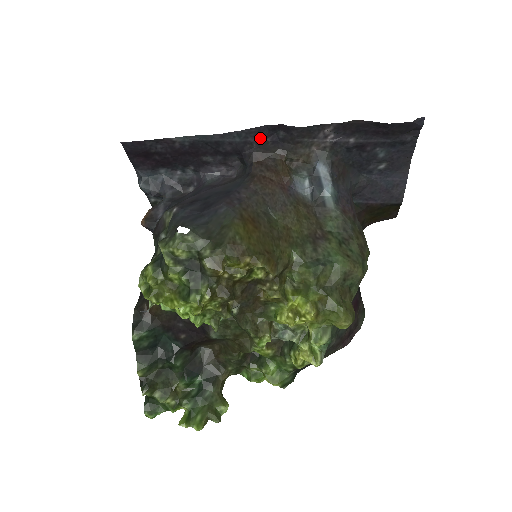
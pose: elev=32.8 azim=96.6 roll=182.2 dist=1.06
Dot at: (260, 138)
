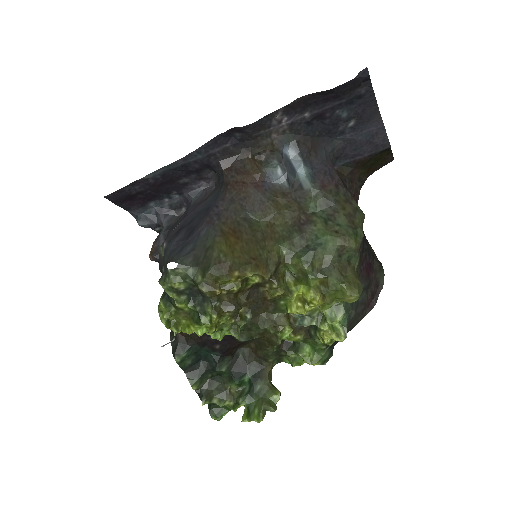
Dot at: (220, 147)
